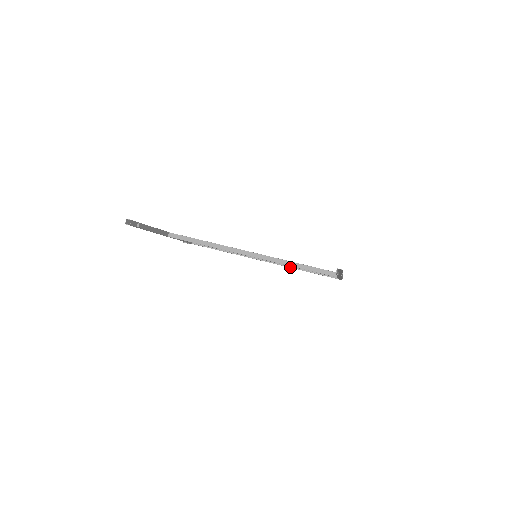
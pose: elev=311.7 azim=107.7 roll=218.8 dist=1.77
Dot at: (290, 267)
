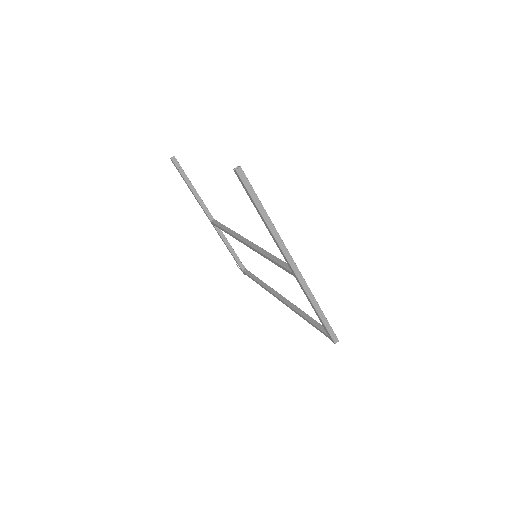
Dot at: (295, 310)
